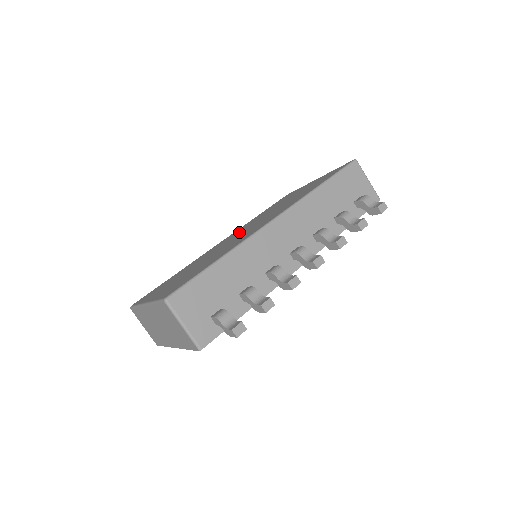
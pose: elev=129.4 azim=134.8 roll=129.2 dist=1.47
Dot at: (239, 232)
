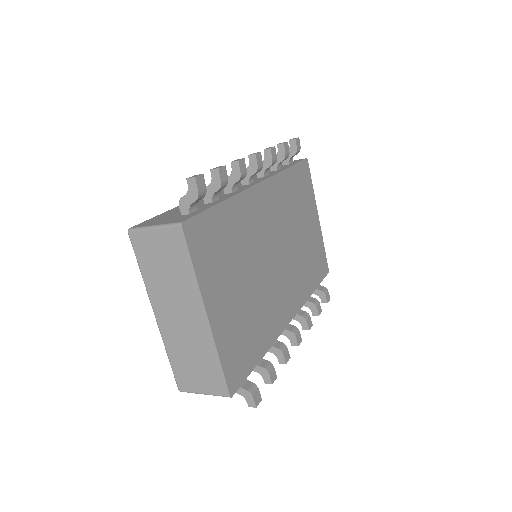
Dot at: occluded
